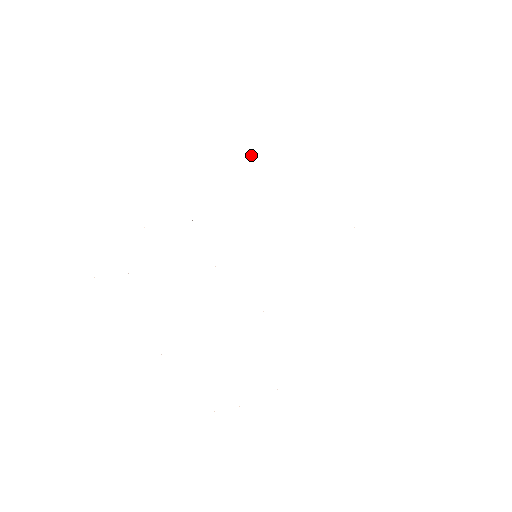
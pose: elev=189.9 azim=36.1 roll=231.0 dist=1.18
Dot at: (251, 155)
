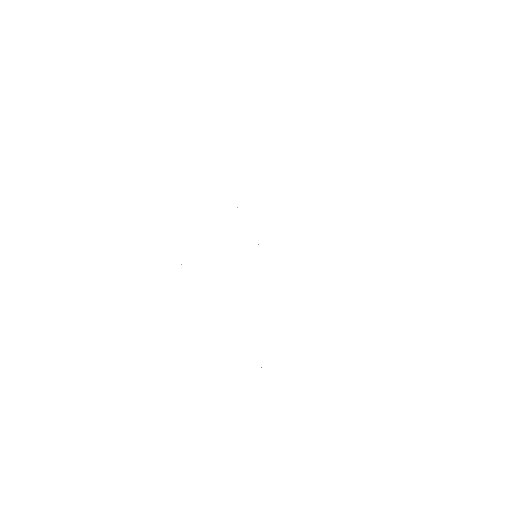
Dot at: occluded
